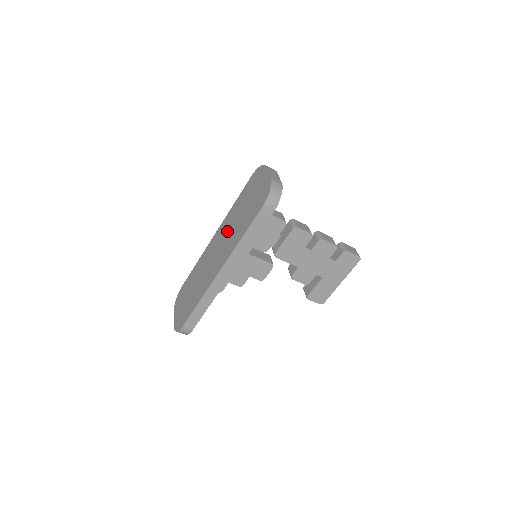
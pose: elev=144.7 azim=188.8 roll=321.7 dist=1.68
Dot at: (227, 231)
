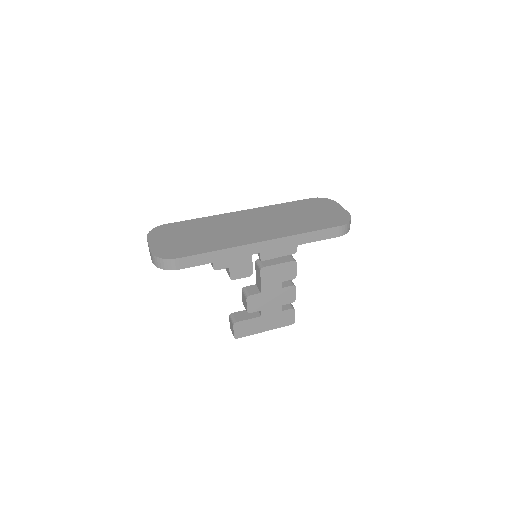
Dot at: (272, 217)
